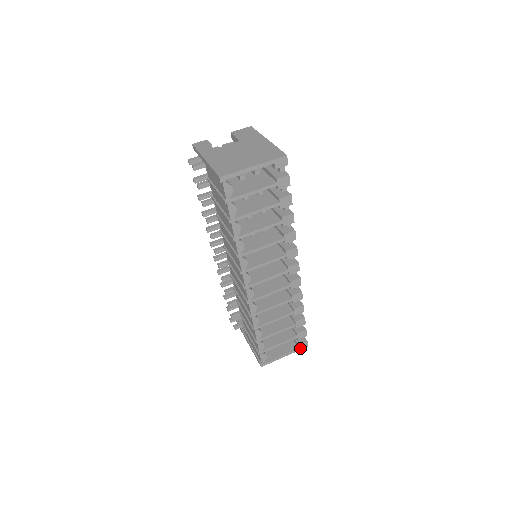
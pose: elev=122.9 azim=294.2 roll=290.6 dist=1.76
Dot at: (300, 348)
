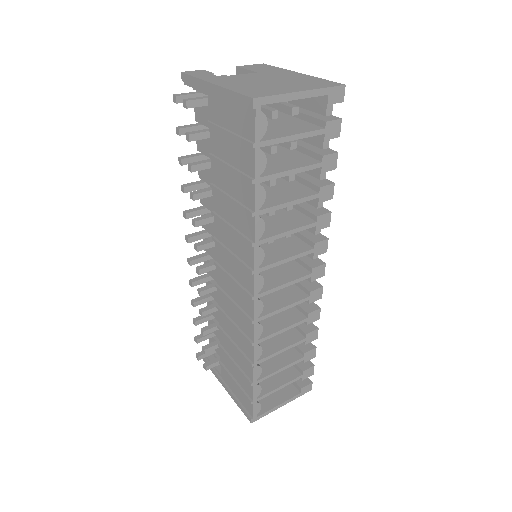
Dot at: (302, 392)
